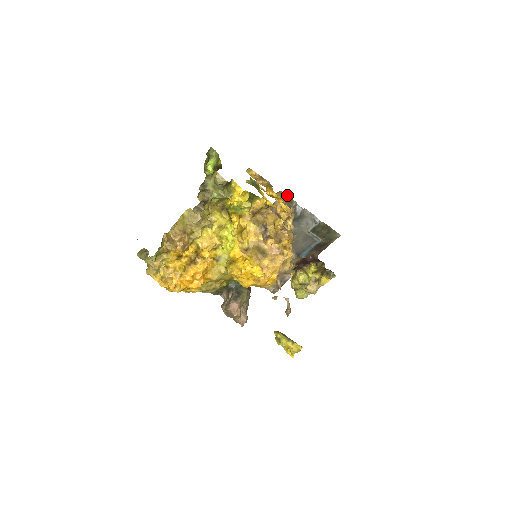
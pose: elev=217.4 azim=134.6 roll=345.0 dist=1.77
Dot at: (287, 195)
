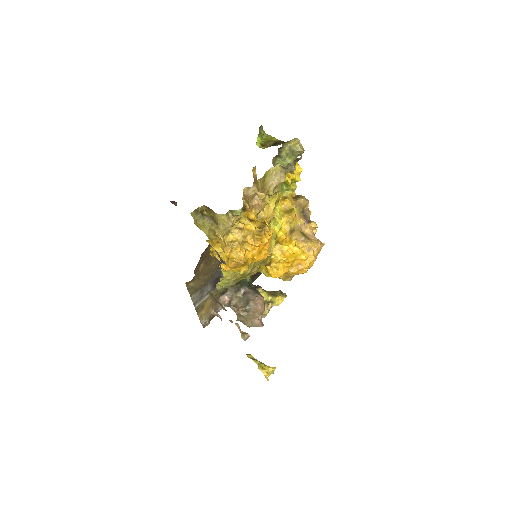
Dot at: occluded
